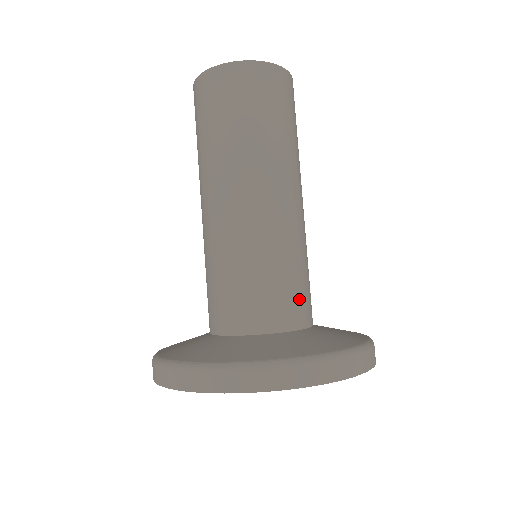
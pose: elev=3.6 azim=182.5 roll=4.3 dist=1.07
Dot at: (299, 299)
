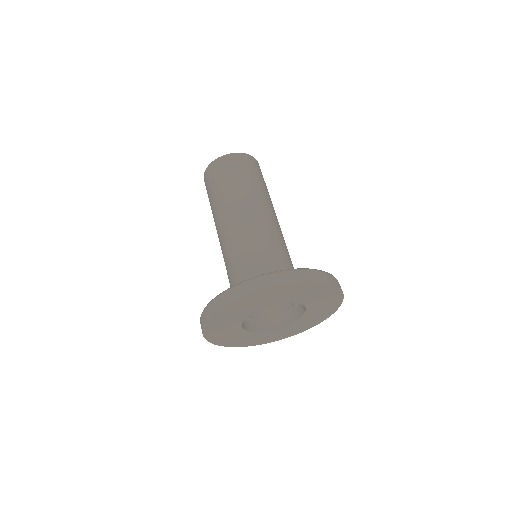
Dot at: occluded
